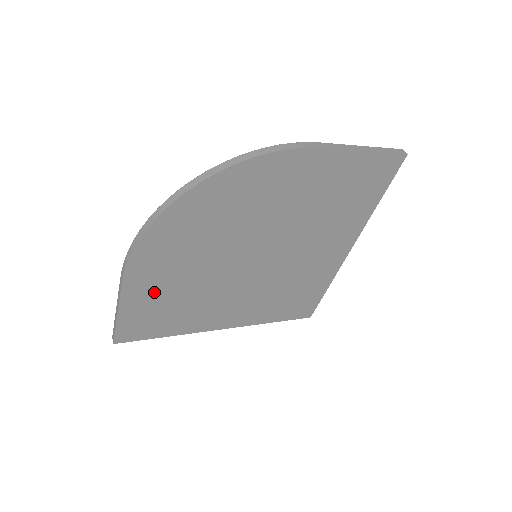
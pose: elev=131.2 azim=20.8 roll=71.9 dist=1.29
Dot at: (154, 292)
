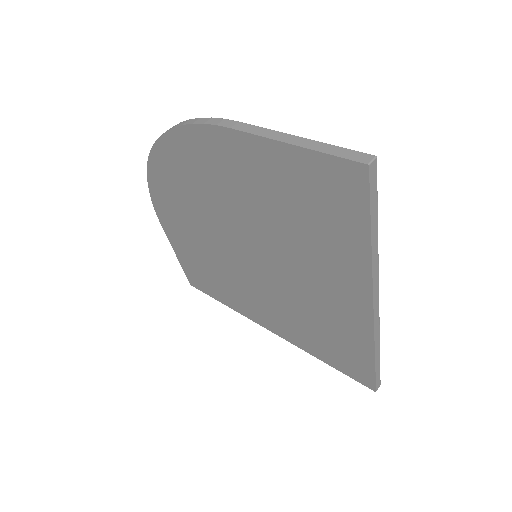
Dot at: (188, 249)
